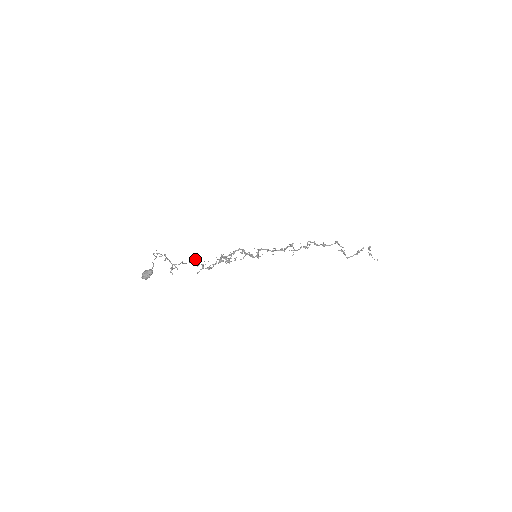
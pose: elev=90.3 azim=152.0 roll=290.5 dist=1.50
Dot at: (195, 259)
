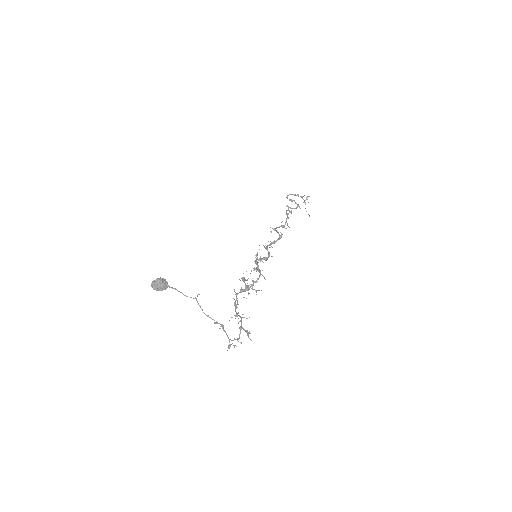
Dot at: (247, 330)
